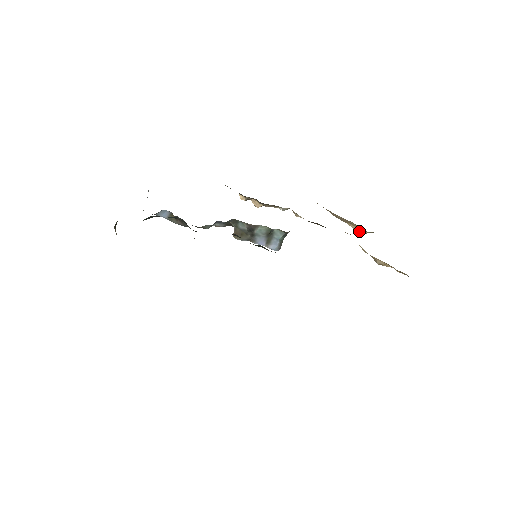
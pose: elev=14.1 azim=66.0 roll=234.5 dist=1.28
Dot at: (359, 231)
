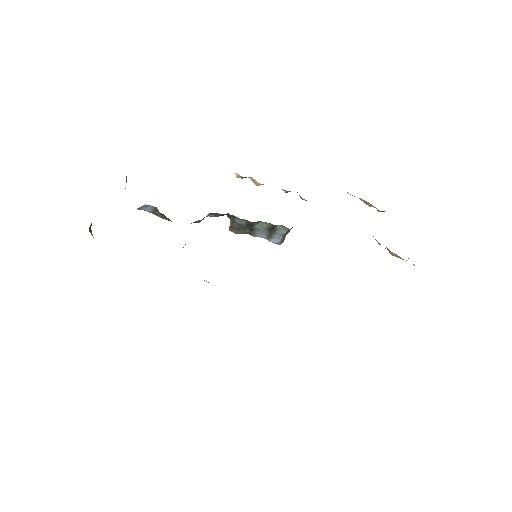
Dot at: occluded
